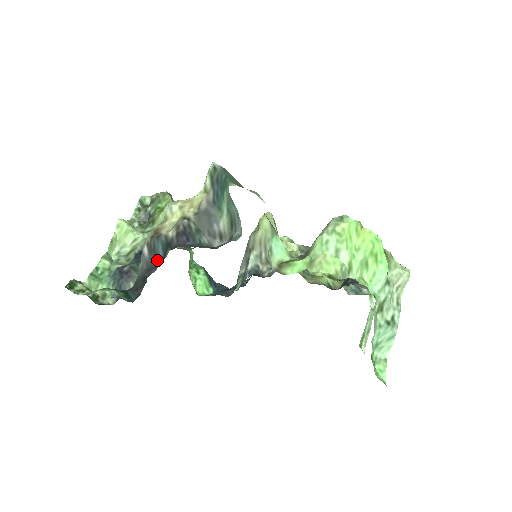
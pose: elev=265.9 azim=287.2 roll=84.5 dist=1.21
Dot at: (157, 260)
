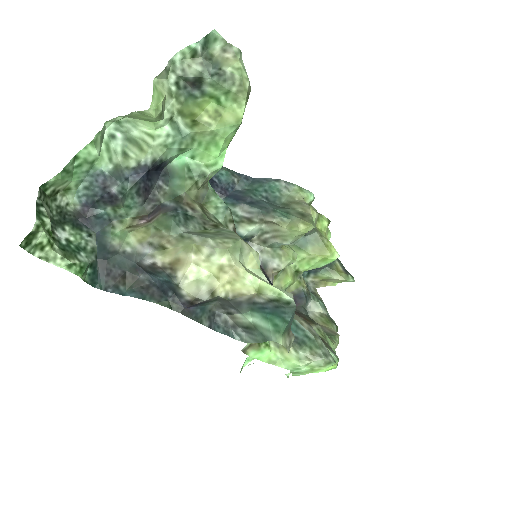
Dot at: (152, 274)
